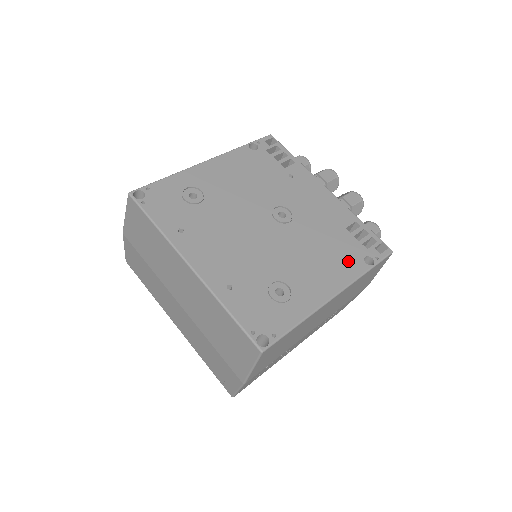
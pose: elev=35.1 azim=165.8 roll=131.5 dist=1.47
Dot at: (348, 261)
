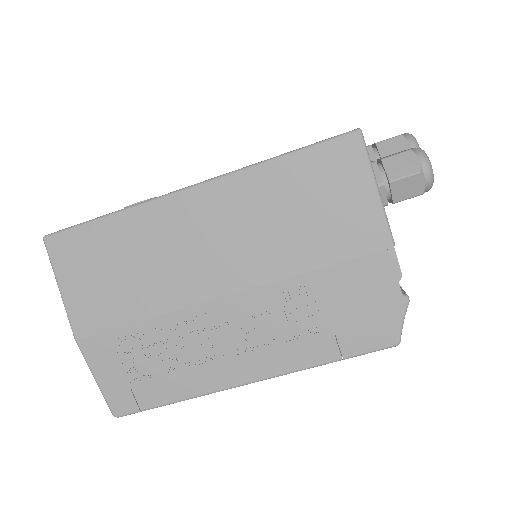
Dot at: occluded
